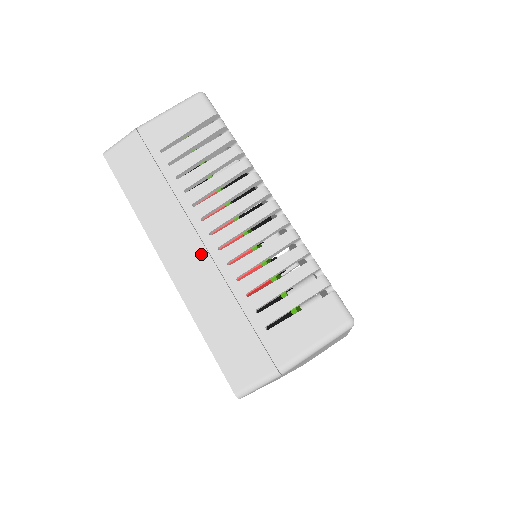
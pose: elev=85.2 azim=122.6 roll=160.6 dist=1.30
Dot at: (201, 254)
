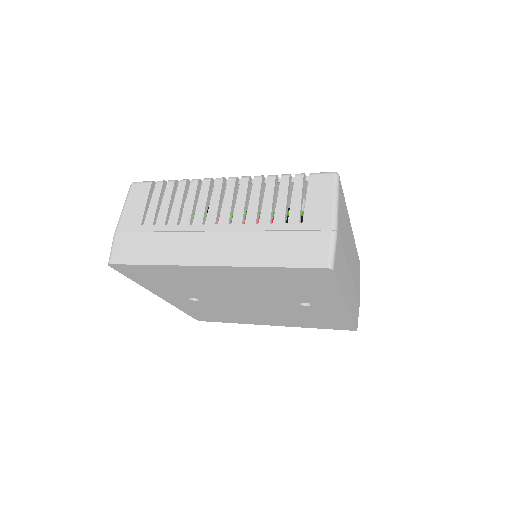
Dot at: (223, 237)
